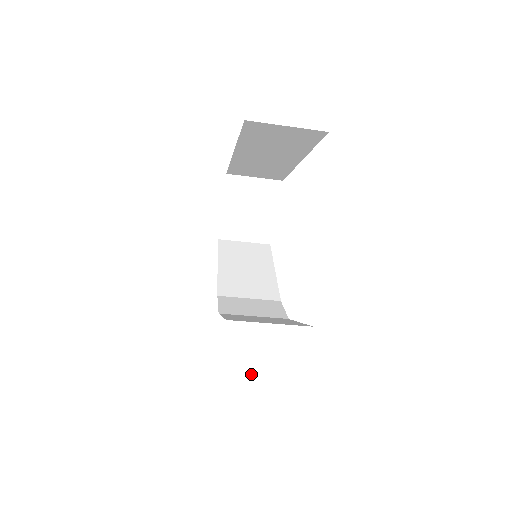
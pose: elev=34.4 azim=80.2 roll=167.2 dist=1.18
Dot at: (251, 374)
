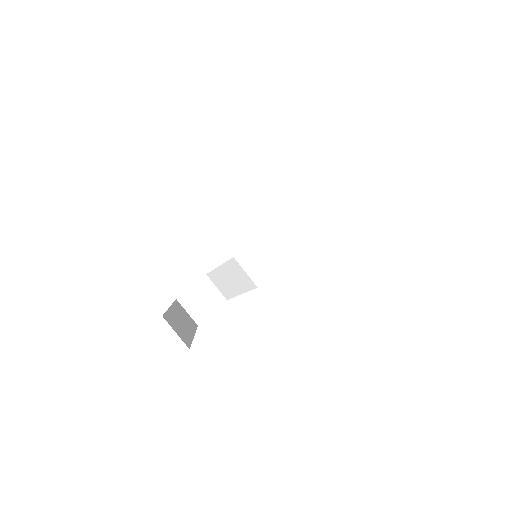
Dot at: (183, 339)
